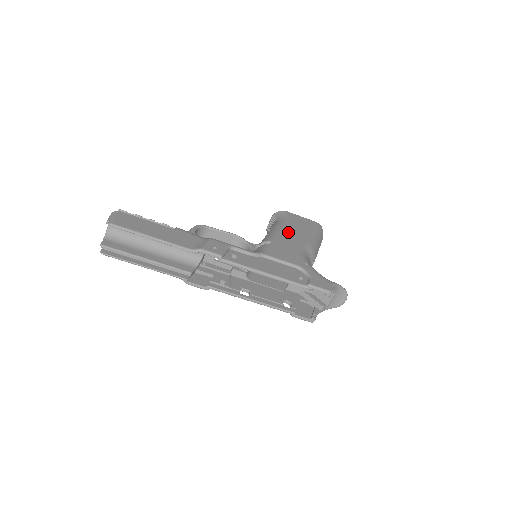
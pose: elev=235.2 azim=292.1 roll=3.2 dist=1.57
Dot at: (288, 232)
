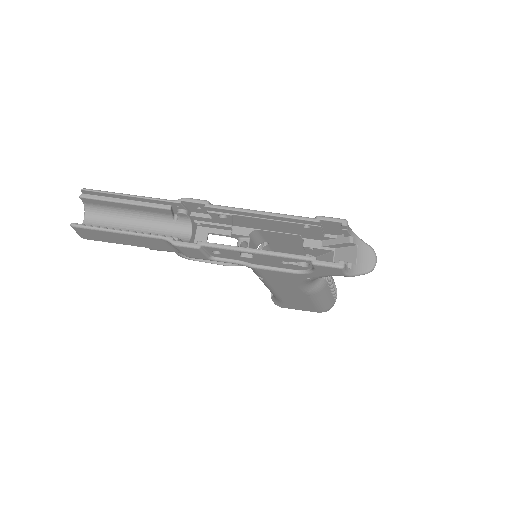
Dot at: occluded
